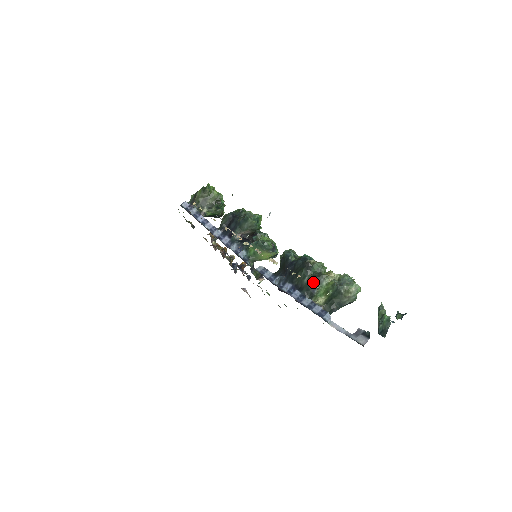
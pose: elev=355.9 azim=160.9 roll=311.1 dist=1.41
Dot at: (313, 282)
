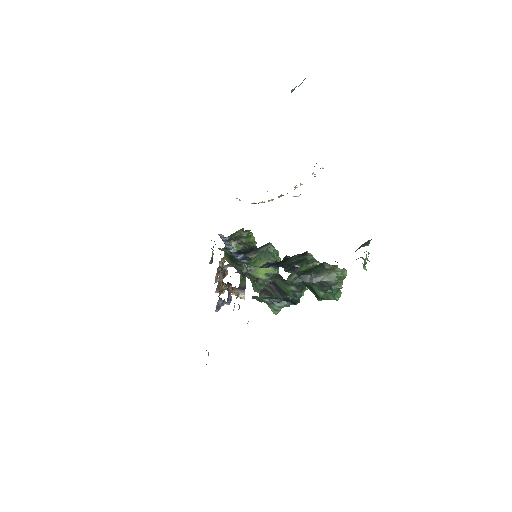
Dot at: (300, 261)
